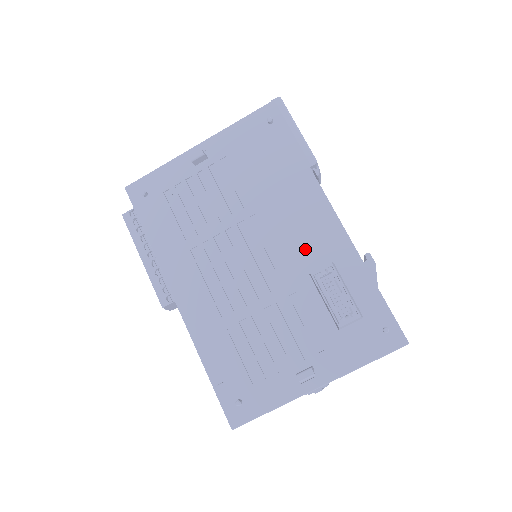
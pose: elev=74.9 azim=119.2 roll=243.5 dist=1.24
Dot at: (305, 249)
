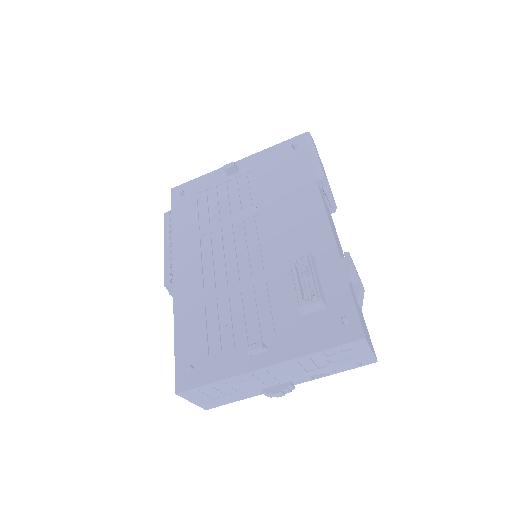
Dot at: (292, 244)
